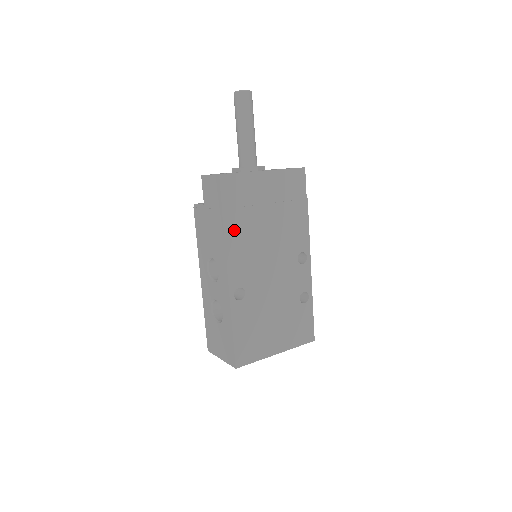
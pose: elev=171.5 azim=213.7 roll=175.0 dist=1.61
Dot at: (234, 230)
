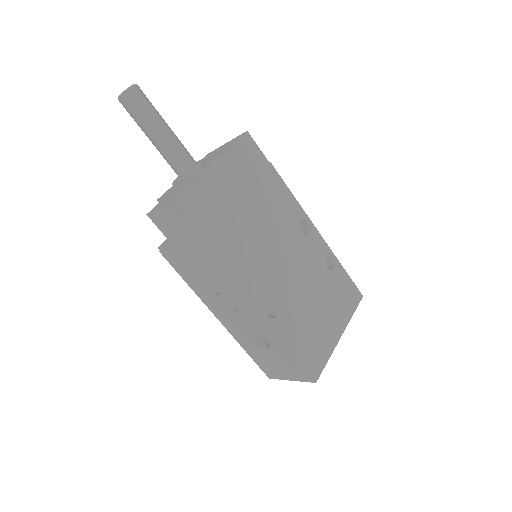
Dot at: (224, 250)
